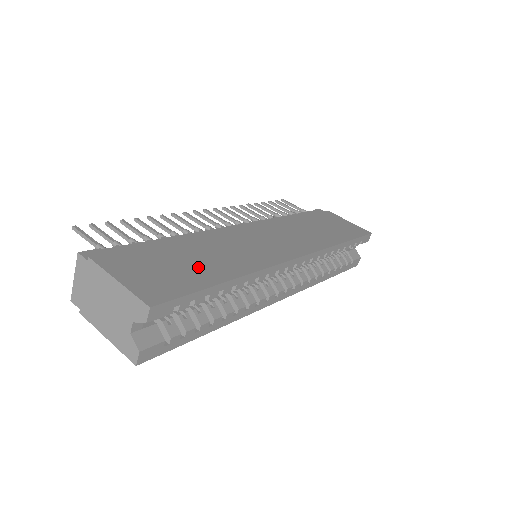
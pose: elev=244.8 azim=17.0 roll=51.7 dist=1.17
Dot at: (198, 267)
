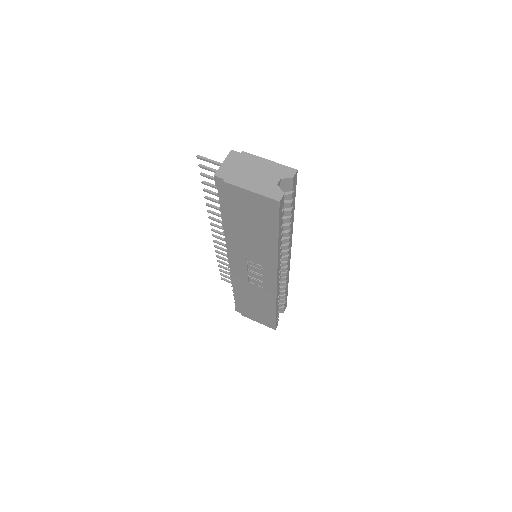
Dot at: occluded
